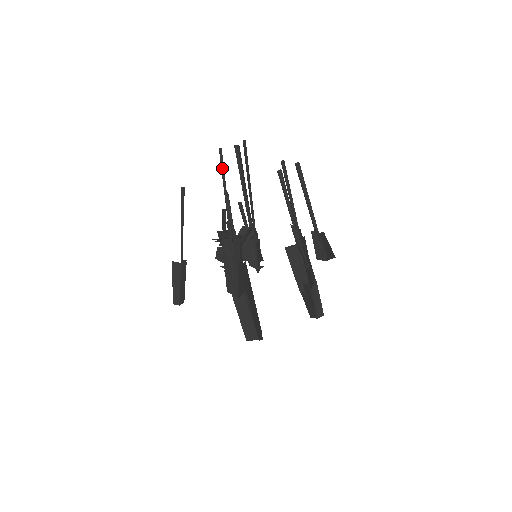
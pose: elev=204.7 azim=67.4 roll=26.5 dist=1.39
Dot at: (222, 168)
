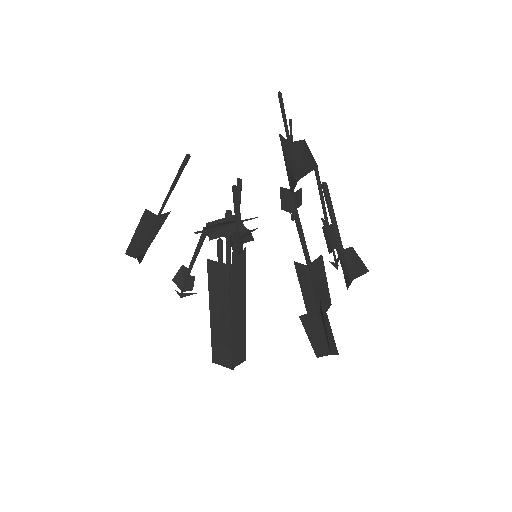
Dot at: (281, 100)
